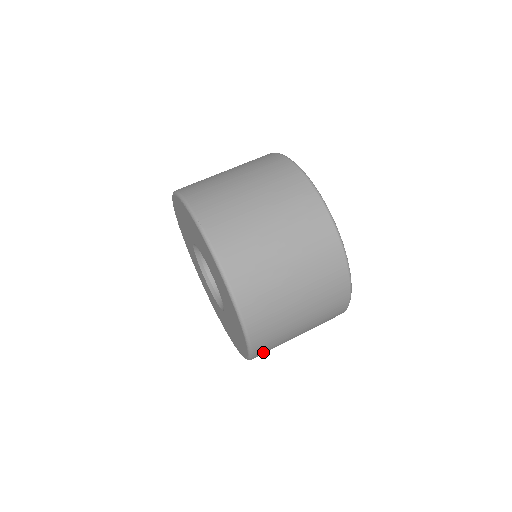
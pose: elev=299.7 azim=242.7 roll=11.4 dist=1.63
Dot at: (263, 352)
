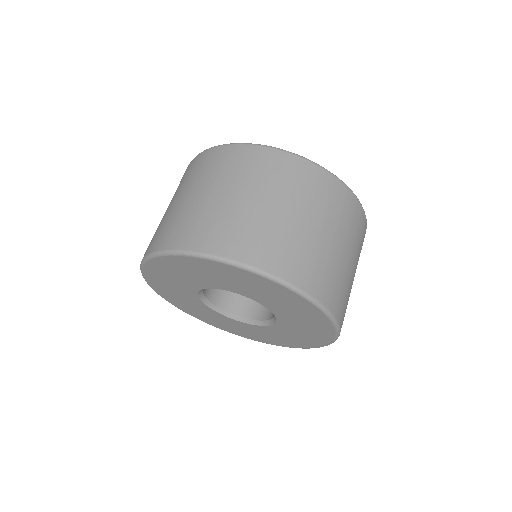
Dot at: occluded
